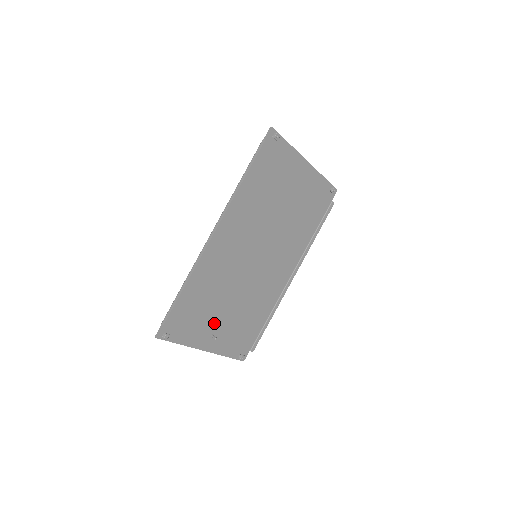
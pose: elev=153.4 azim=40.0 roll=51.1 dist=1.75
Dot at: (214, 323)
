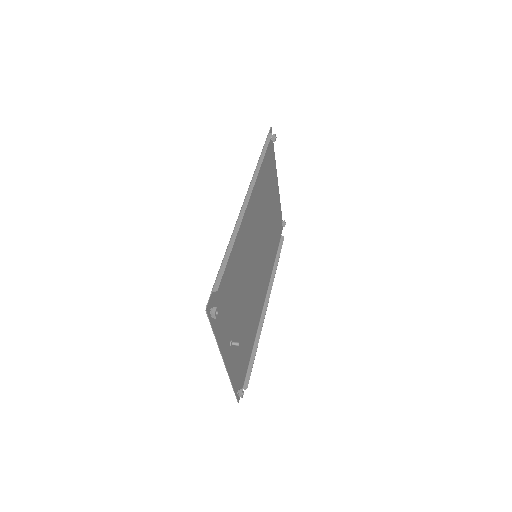
Dot at: (233, 324)
